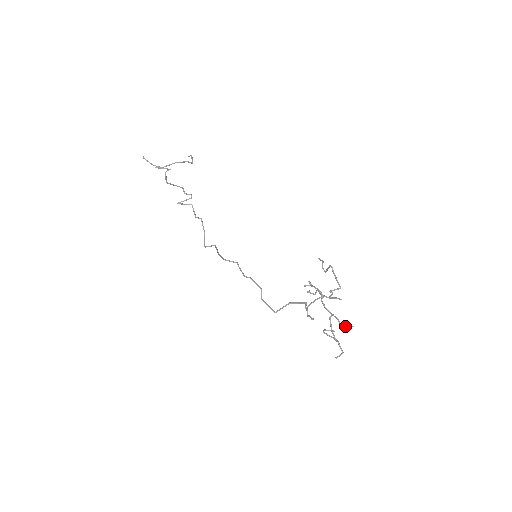
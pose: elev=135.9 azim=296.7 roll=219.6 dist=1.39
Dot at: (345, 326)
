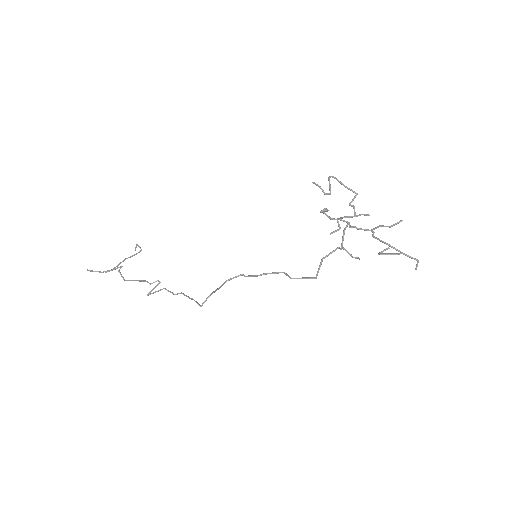
Dot at: (394, 224)
